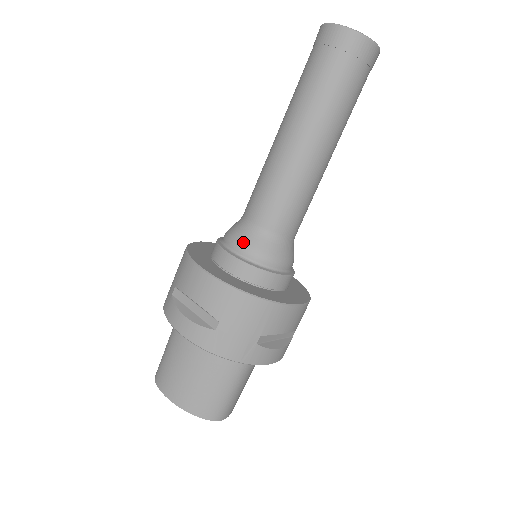
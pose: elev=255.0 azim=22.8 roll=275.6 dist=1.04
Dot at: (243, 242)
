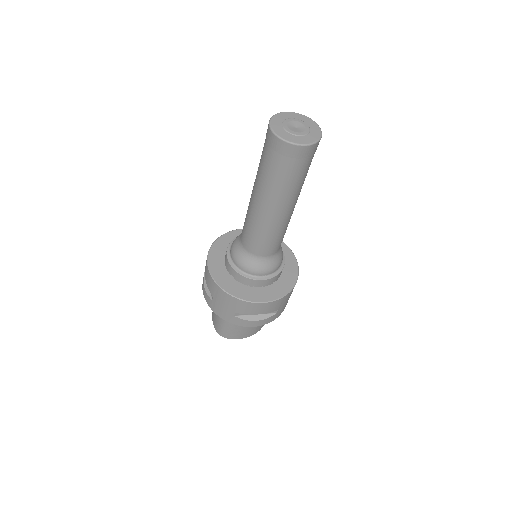
Dot at: (266, 269)
